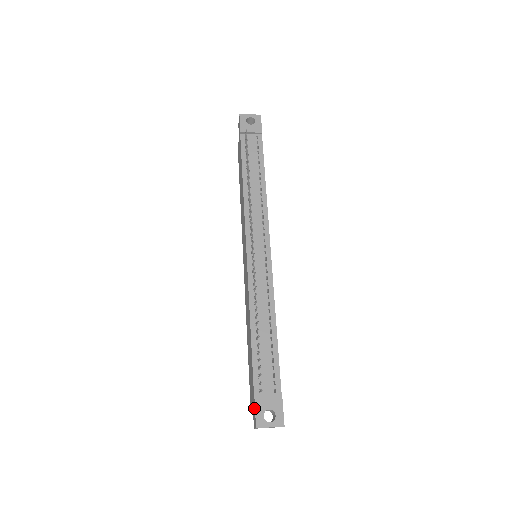
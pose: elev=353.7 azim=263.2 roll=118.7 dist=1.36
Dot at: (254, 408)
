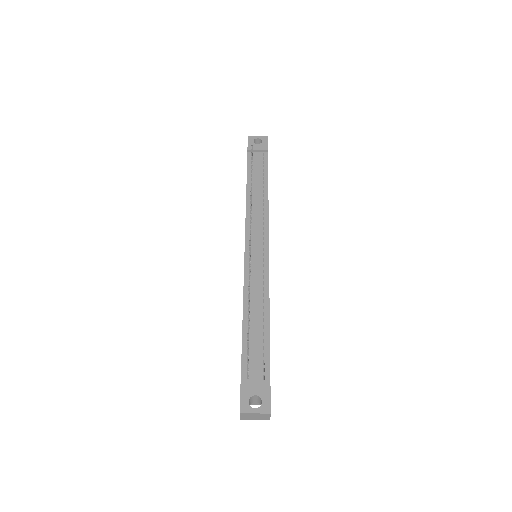
Dot at: (240, 394)
